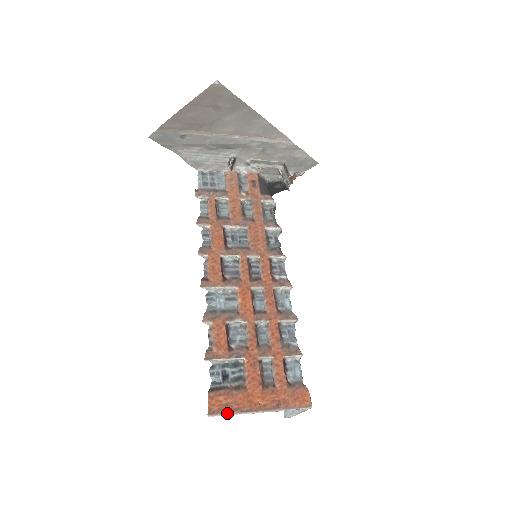
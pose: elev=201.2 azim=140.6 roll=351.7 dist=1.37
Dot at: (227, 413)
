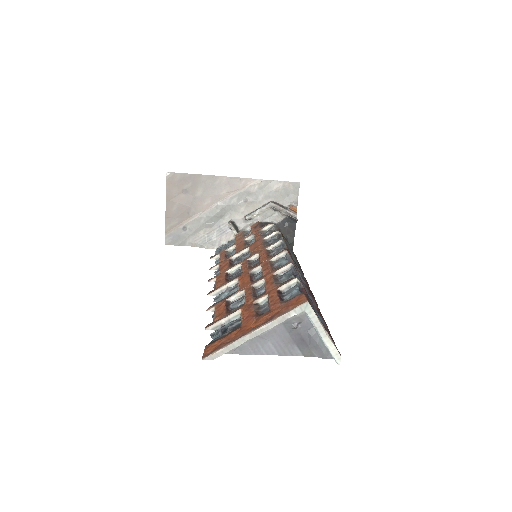
Dot at: (220, 349)
